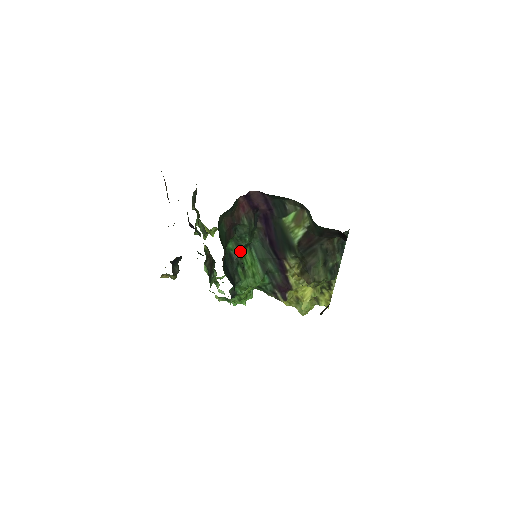
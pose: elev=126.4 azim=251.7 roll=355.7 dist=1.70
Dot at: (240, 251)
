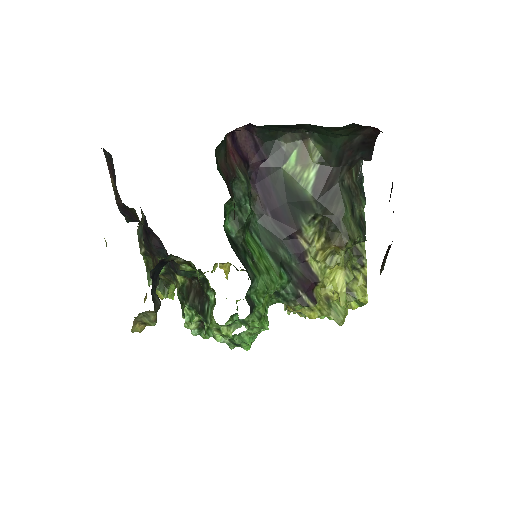
Dot at: (242, 232)
